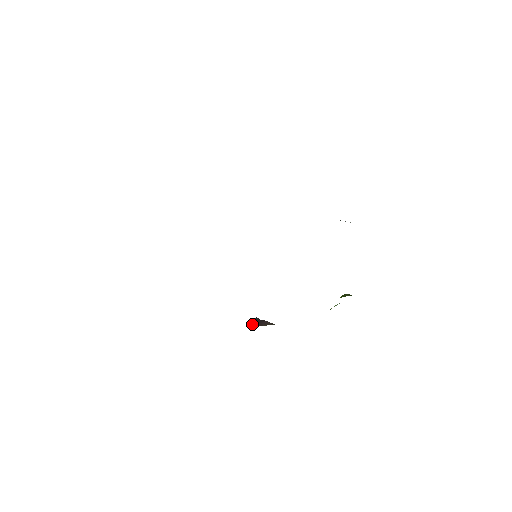
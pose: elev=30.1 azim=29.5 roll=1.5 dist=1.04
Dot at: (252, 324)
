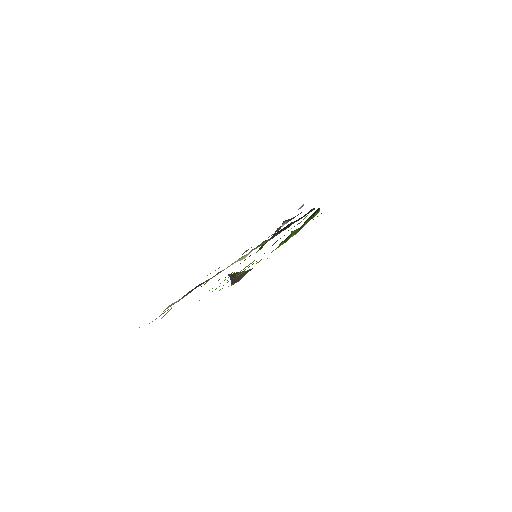
Dot at: (232, 281)
